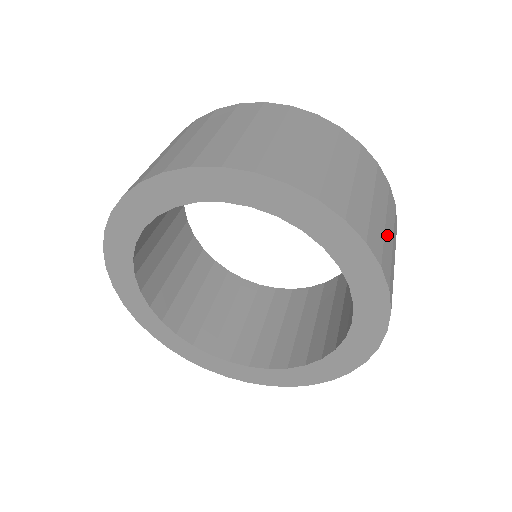
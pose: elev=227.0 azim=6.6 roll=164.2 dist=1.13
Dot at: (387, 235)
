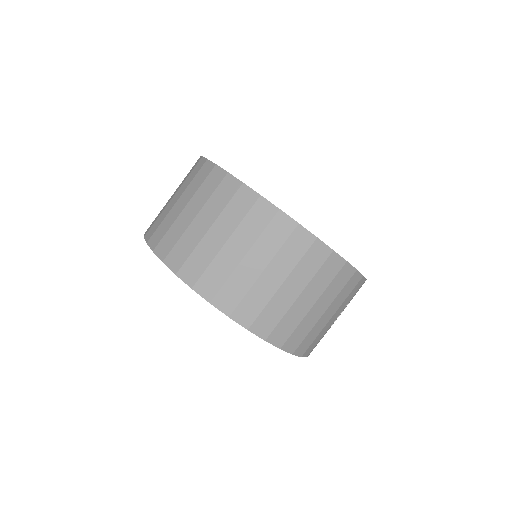
Dot at: (225, 255)
